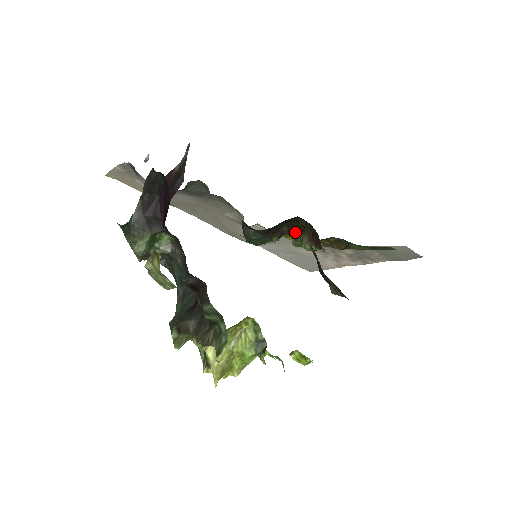
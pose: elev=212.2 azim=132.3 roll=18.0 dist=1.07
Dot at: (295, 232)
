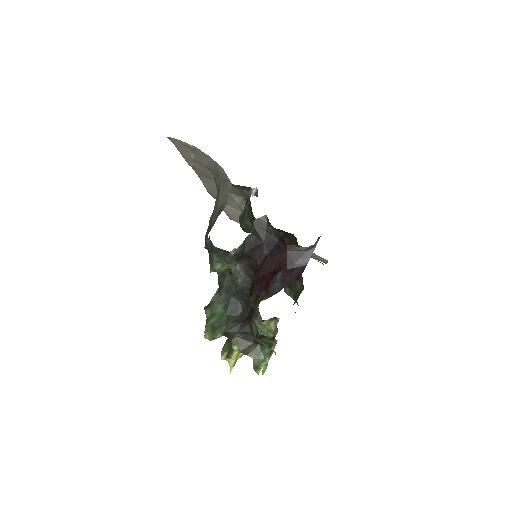
Dot at: occluded
